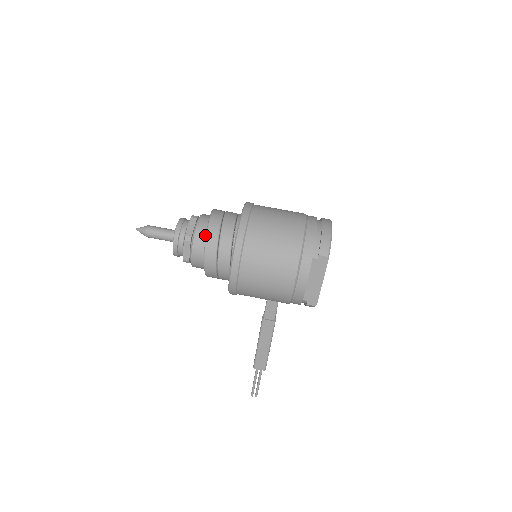
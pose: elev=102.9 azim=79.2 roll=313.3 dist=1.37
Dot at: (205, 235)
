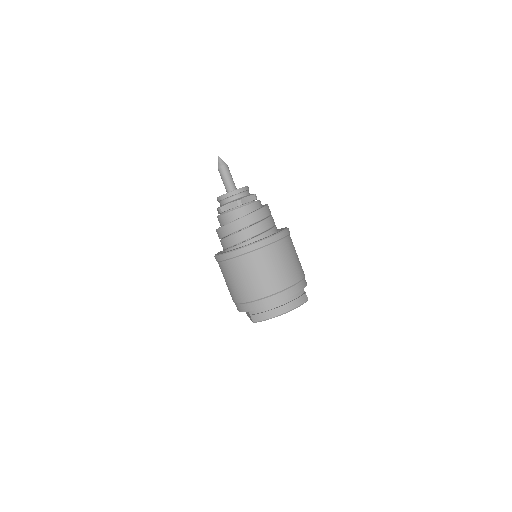
Dot at: (227, 222)
